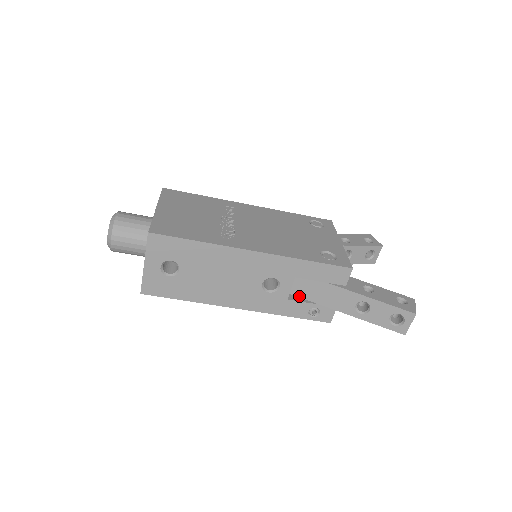
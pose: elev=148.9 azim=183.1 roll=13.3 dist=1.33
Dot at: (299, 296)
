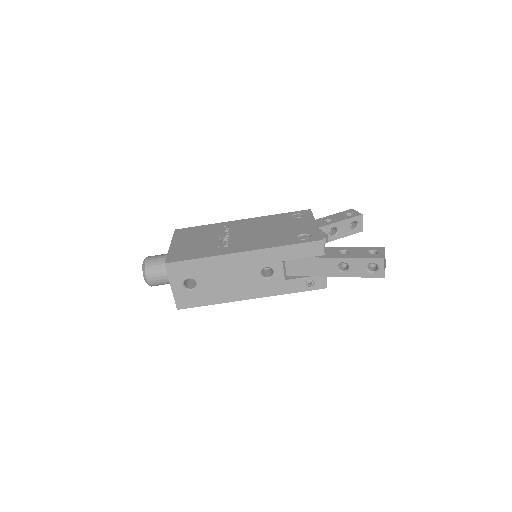
Dot at: (294, 275)
